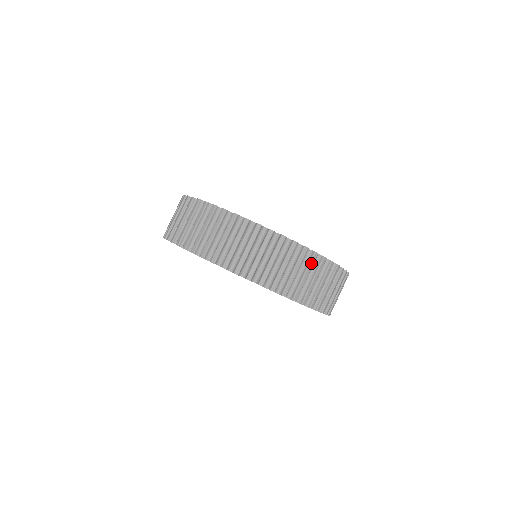
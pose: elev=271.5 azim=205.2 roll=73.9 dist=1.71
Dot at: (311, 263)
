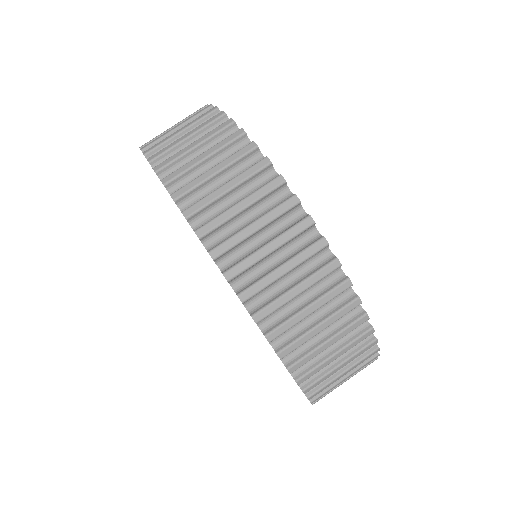
Dot at: (263, 189)
